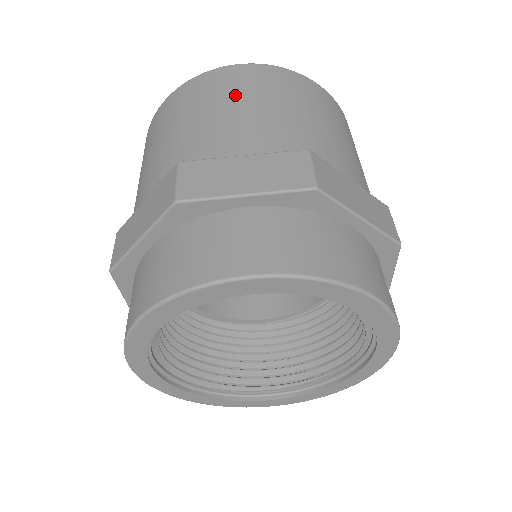
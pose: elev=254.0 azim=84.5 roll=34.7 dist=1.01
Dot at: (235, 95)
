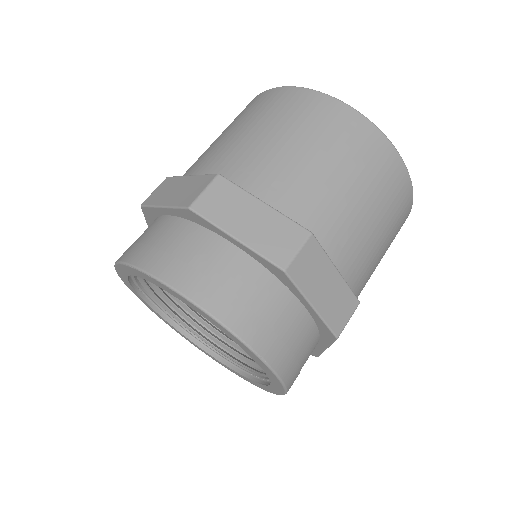
Dot at: (312, 136)
